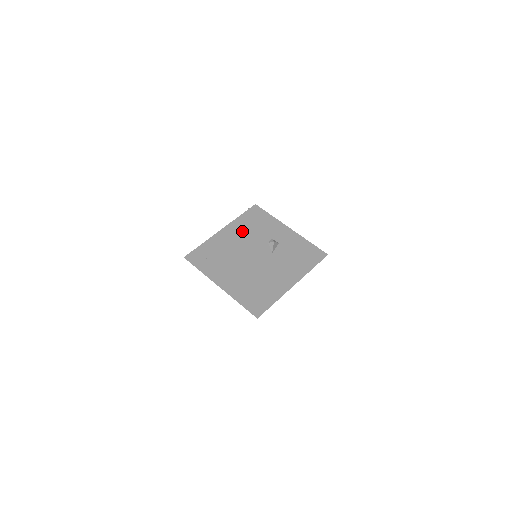
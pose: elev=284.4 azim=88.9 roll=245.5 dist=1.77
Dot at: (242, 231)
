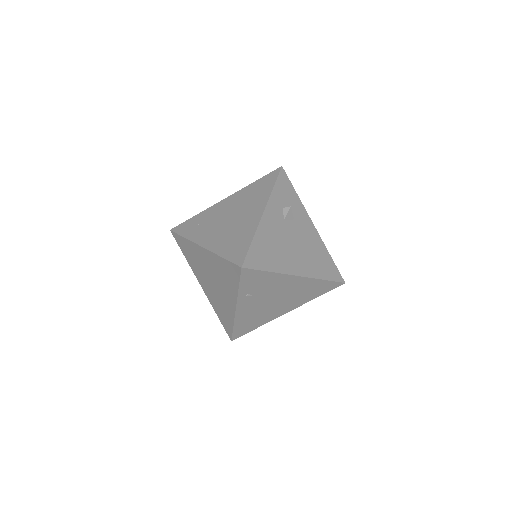
Dot at: (257, 190)
